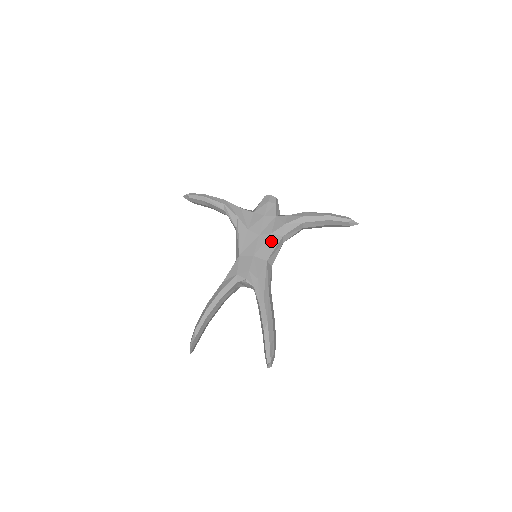
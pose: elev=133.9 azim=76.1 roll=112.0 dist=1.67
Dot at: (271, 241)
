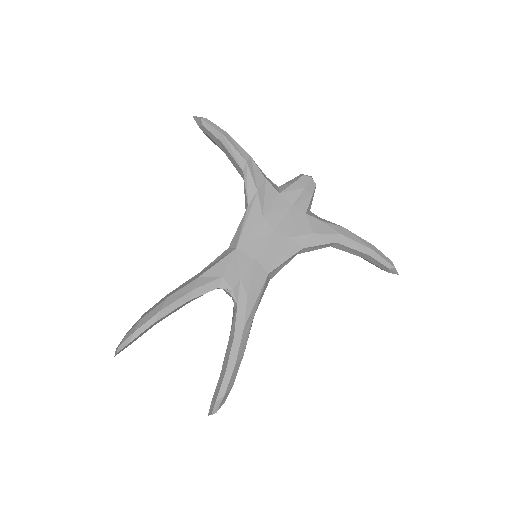
Dot at: (285, 248)
